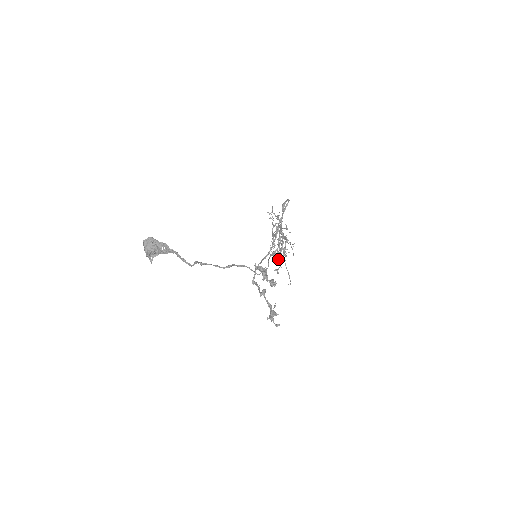
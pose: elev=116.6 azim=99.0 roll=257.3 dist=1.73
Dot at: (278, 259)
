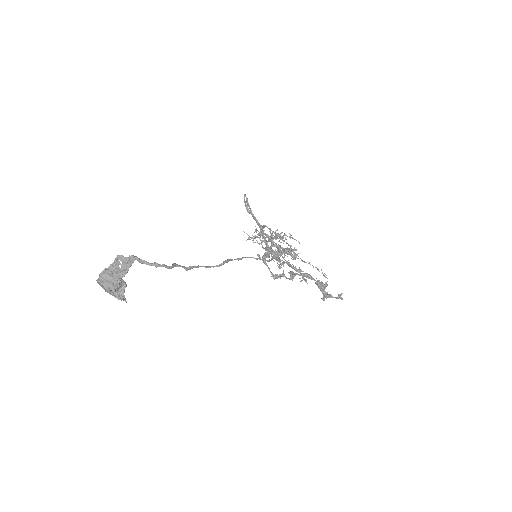
Dot at: (293, 267)
